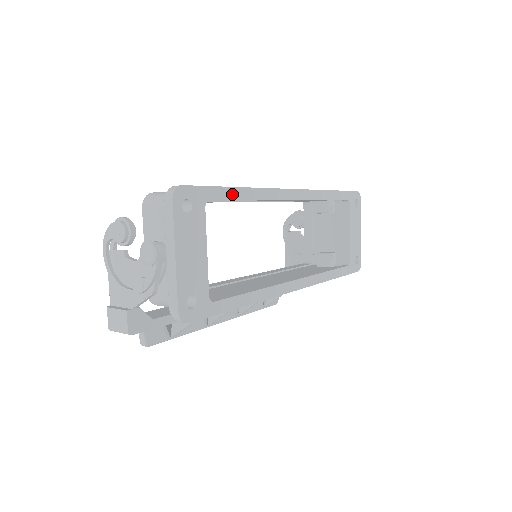
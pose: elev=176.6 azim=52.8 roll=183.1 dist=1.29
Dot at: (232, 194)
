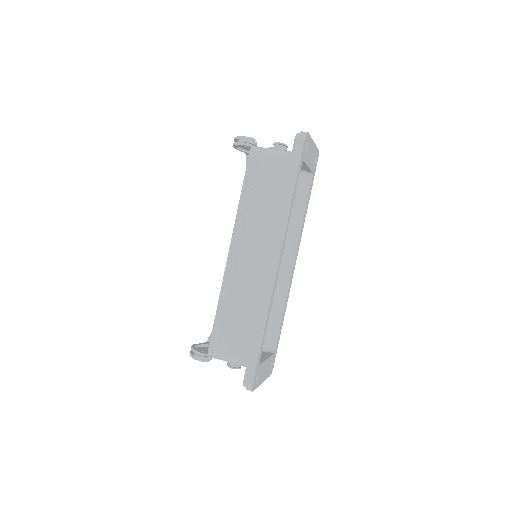
Dot at: (263, 340)
